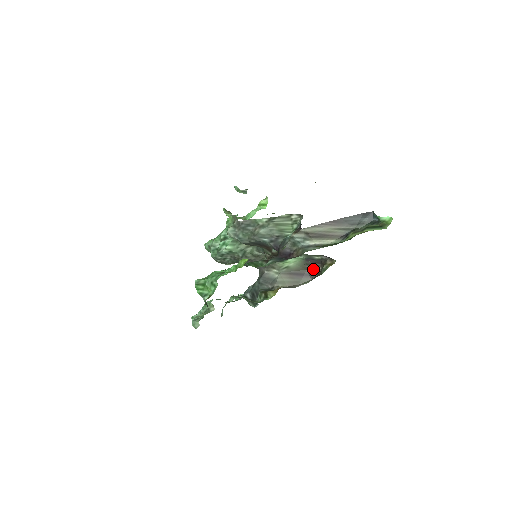
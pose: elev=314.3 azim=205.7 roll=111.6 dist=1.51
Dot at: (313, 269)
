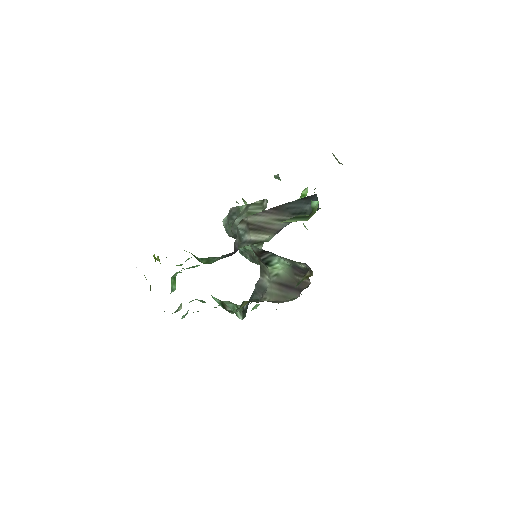
Dot at: (303, 282)
